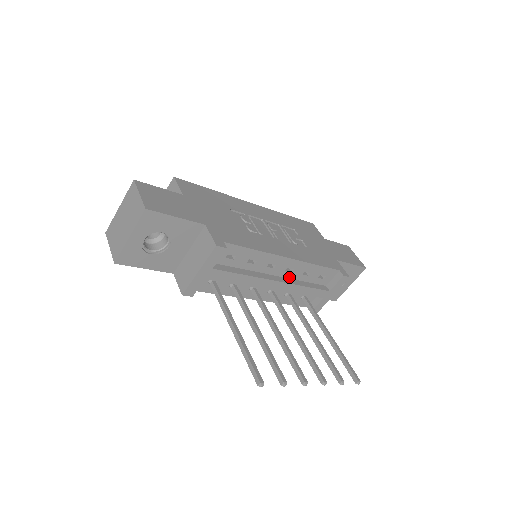
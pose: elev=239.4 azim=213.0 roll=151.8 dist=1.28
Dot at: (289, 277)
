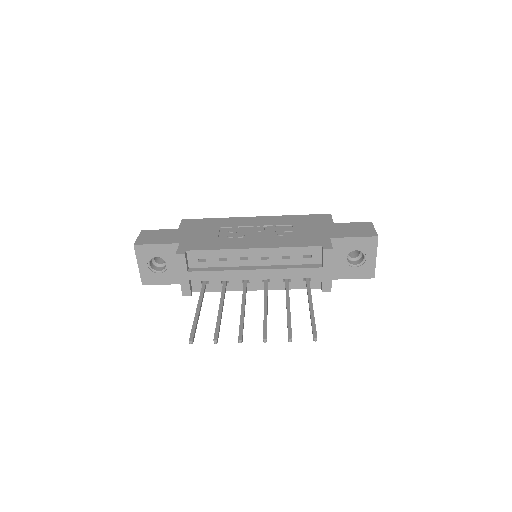
Dot at: (271, 264)
